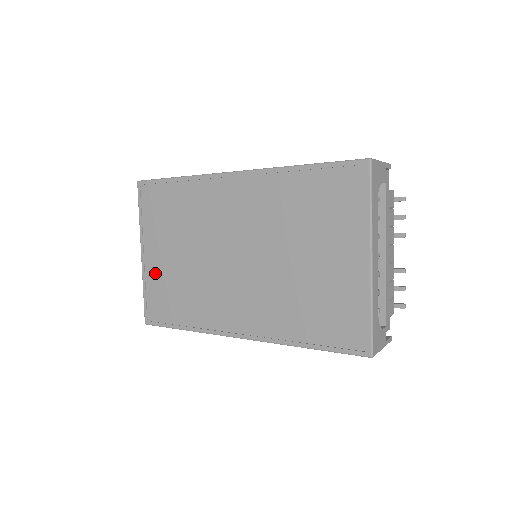
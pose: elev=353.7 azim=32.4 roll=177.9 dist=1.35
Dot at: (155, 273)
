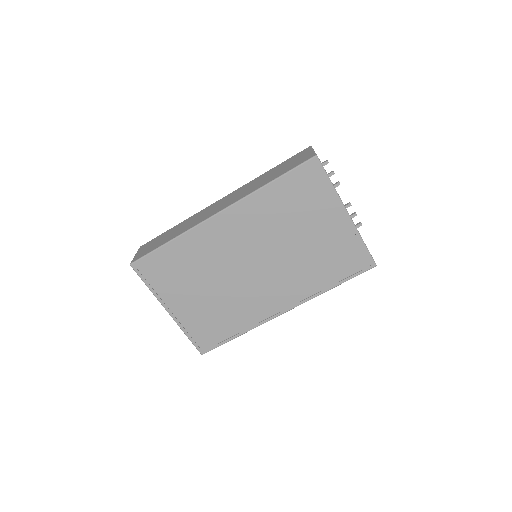
Dot at: (189, 317)
